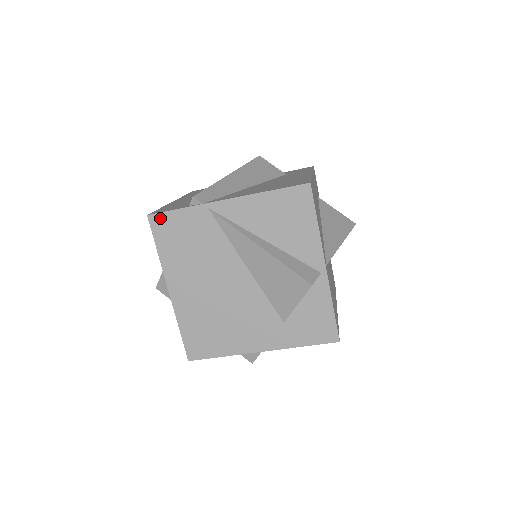
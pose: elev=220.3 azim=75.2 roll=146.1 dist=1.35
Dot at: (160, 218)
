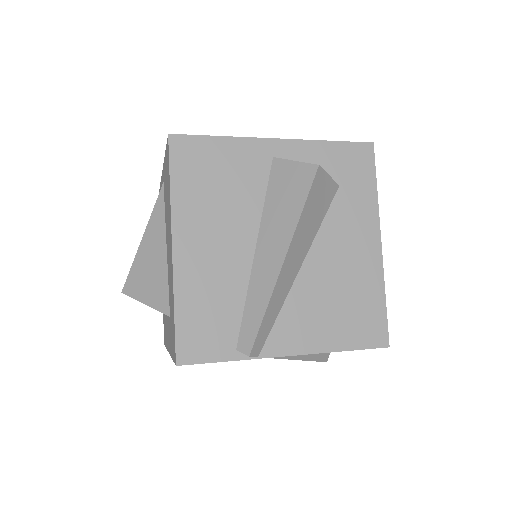
Dot at: (193, 363)
